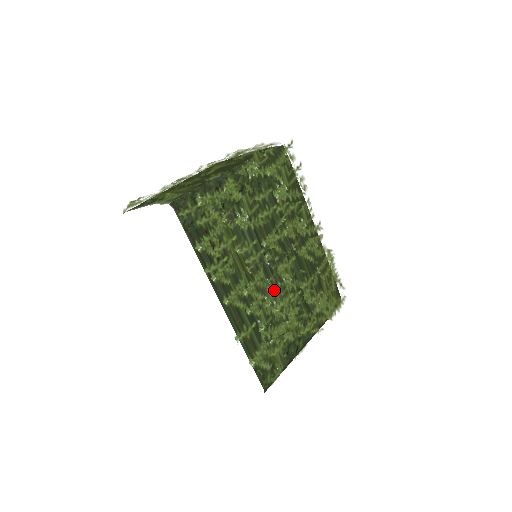
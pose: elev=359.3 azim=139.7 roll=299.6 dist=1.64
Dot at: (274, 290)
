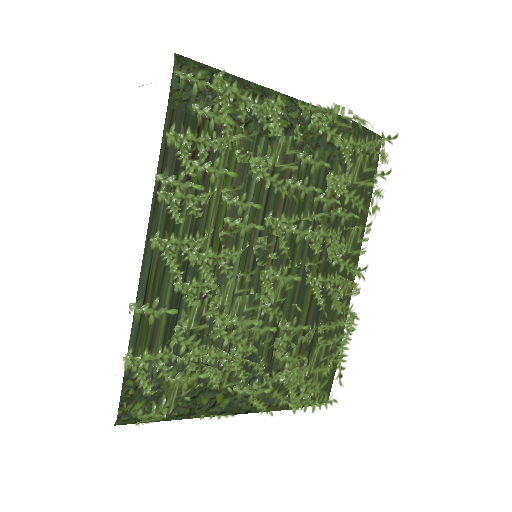
Dot at: (238, 293)
